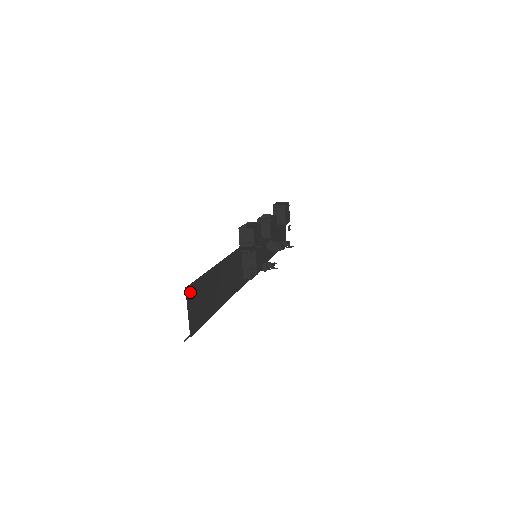
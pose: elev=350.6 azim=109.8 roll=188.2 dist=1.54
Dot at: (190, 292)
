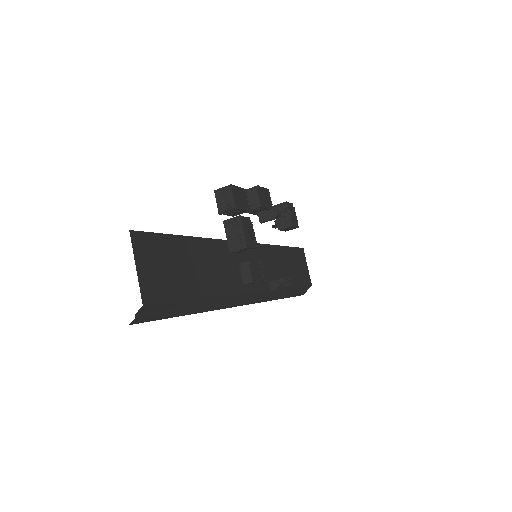
Dot at: (140, 242)
